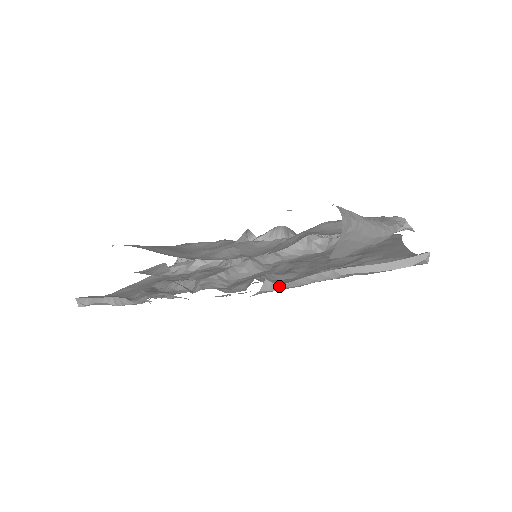
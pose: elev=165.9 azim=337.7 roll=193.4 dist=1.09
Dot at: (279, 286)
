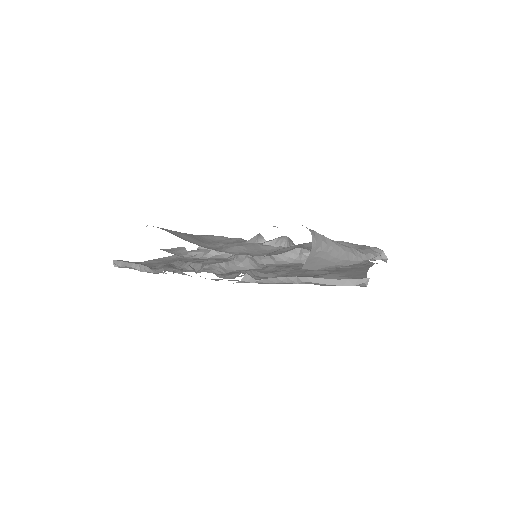
Dot at: (256, 280)
